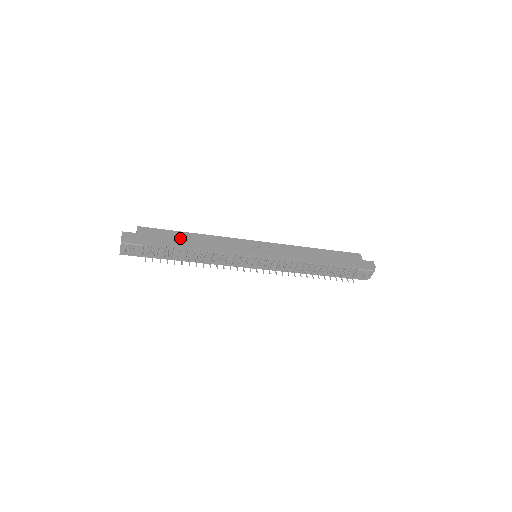
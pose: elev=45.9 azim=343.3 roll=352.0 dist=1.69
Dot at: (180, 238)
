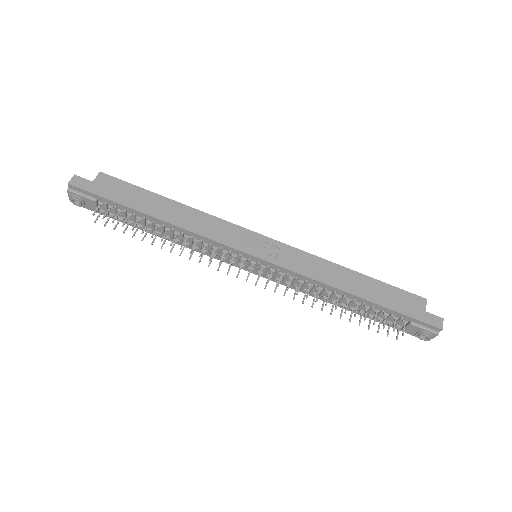
Dot at: (149, 203)
